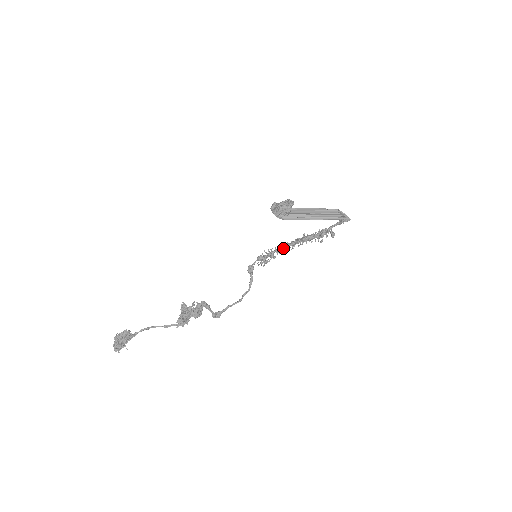
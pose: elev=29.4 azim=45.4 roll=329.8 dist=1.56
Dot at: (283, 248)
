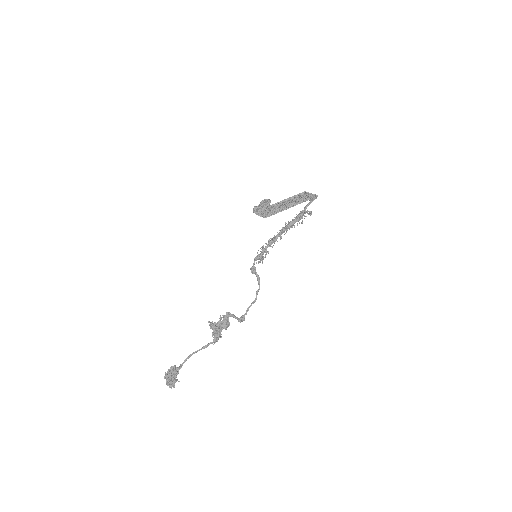
Dot at: (273, 241)
